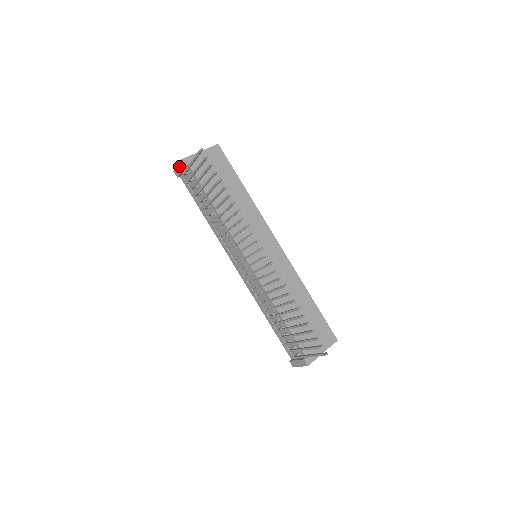
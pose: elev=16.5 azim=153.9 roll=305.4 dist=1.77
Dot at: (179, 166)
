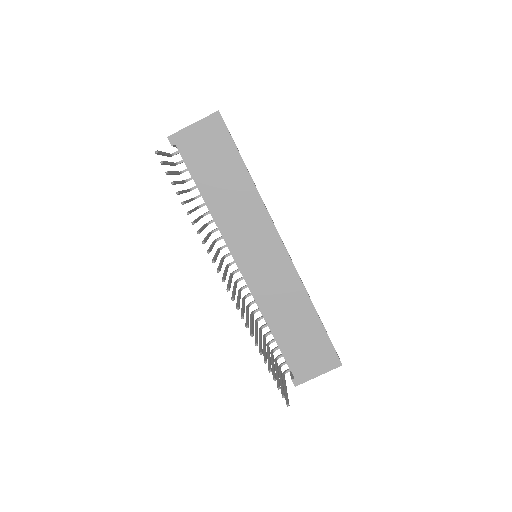
Dot at: occluded
